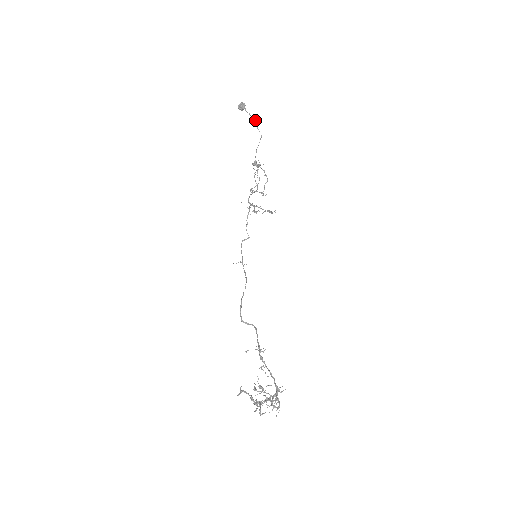
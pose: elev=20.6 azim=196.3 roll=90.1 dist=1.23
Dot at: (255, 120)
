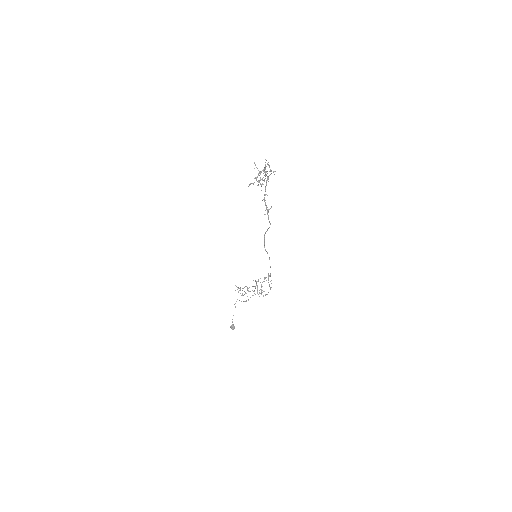
Dot at: occluded
